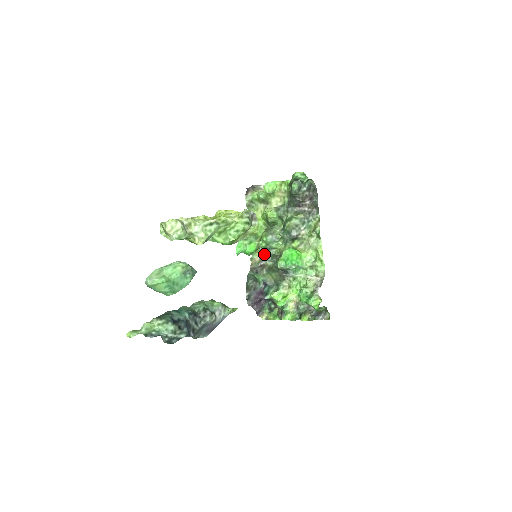
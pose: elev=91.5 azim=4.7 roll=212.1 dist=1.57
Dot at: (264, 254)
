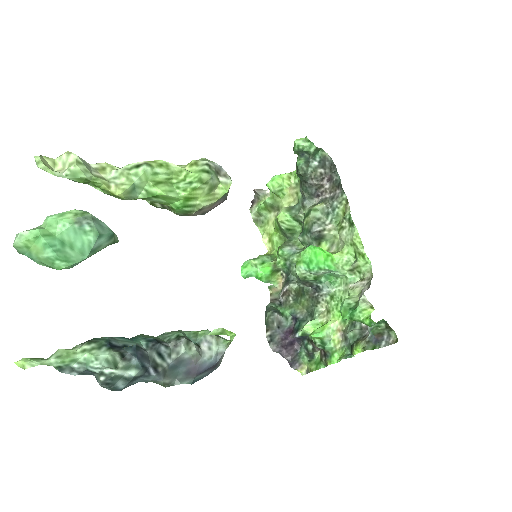
Dot at: (286, 277)
